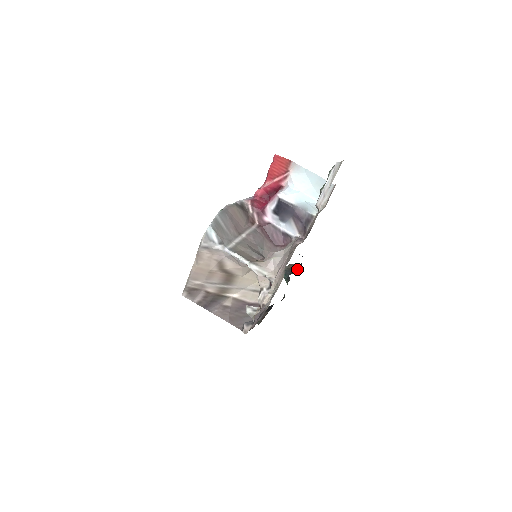
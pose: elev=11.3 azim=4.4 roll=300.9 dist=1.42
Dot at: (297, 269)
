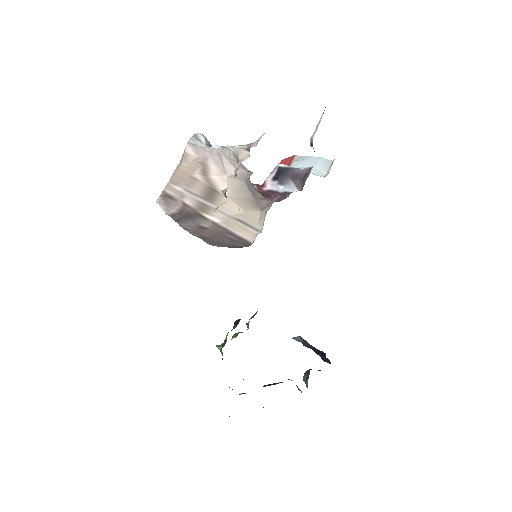
Dot at: occluded
